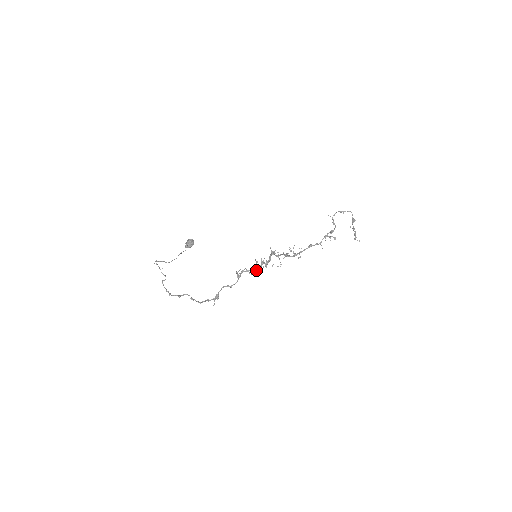
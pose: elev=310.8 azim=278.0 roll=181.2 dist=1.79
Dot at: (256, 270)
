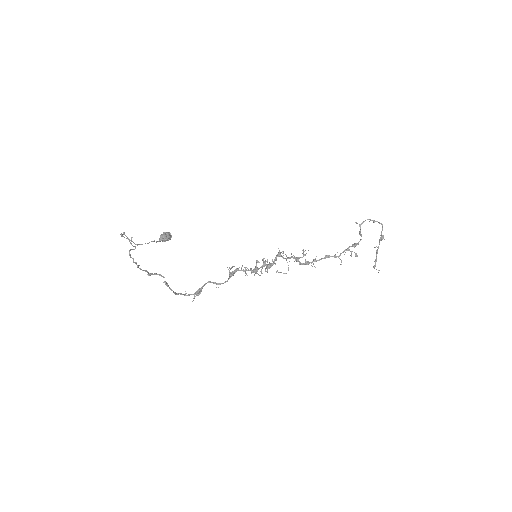
Dot at: (254, 272)
